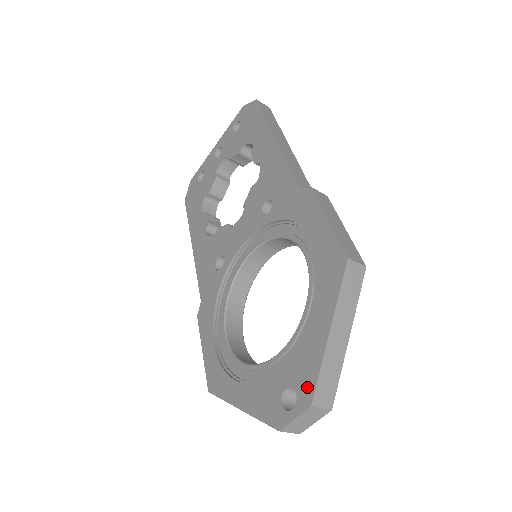
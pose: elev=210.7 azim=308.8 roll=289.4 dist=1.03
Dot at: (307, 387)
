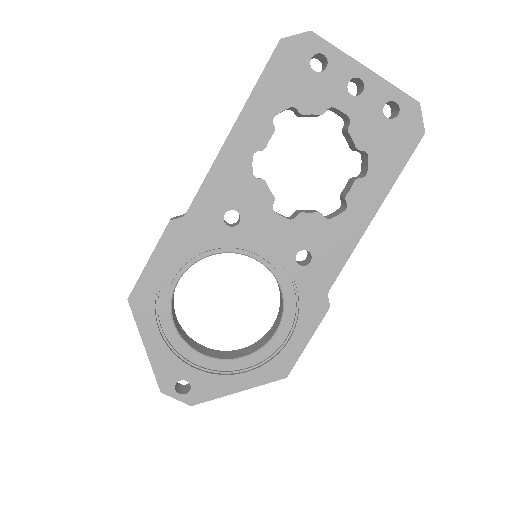
Dot at: (199, 397)
